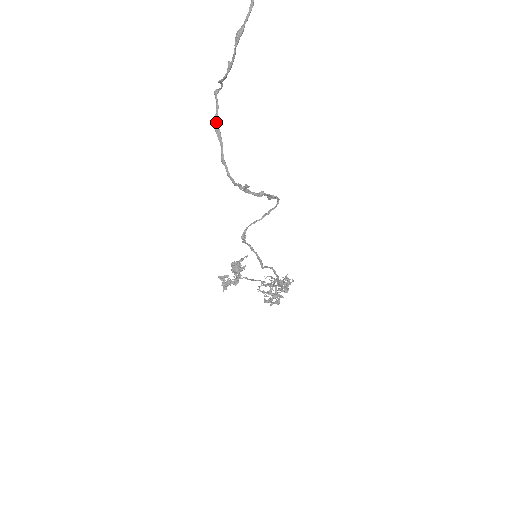
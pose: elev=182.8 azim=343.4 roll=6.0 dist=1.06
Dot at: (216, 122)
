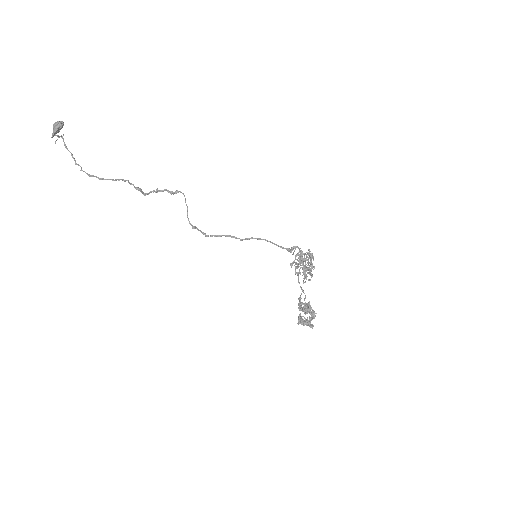
Dot at: (88, 175)
